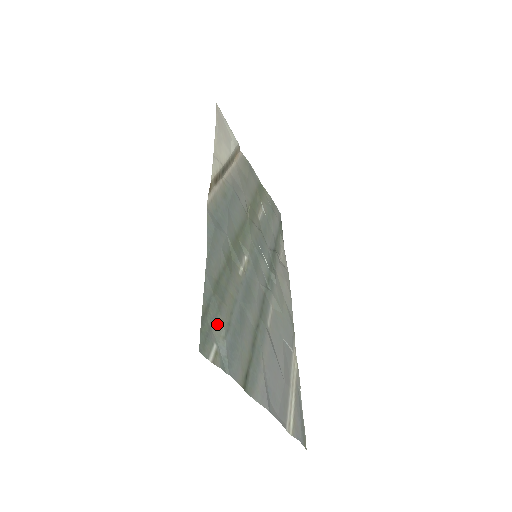
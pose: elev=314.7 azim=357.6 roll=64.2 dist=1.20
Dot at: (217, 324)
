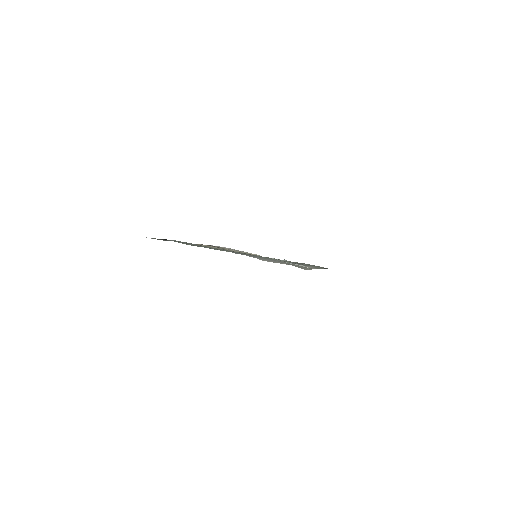
Dot at: occluded
